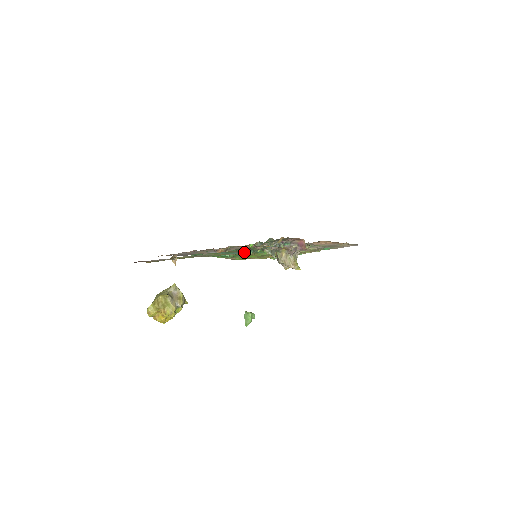
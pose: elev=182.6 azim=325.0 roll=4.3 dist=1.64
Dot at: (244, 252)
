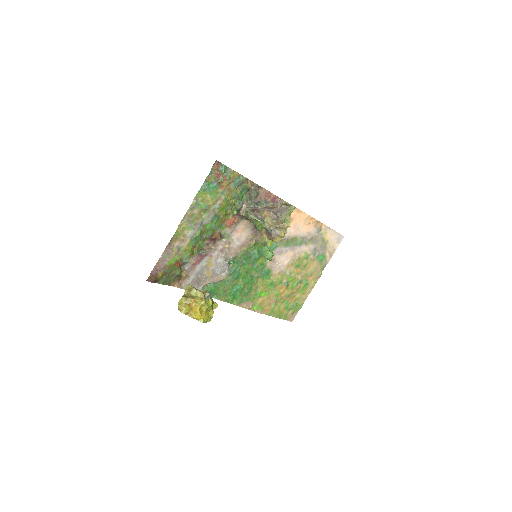
Dot at: (220, 178)
